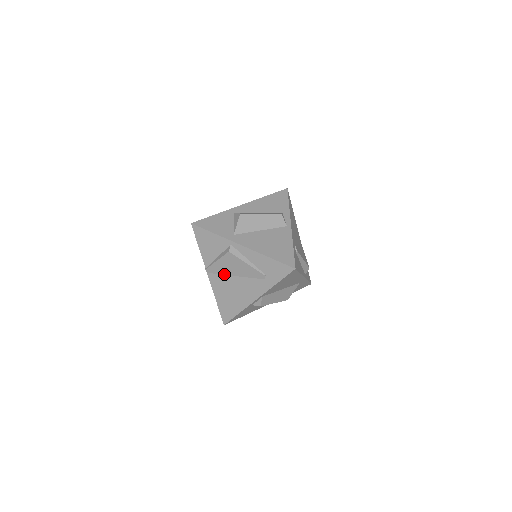
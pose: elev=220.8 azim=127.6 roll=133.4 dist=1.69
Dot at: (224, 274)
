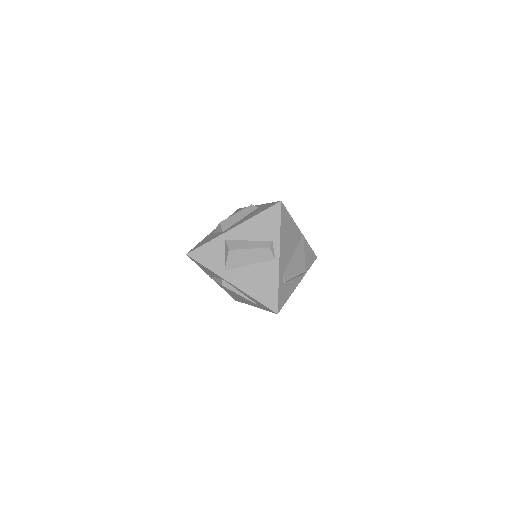
Dot at: occluded
